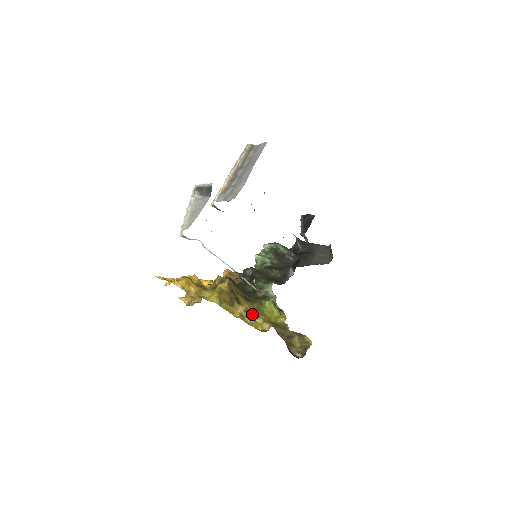
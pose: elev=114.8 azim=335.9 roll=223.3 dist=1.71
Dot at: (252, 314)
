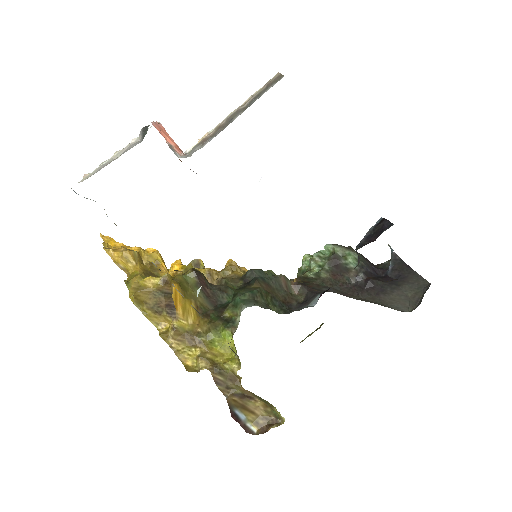
Dot at: (188, 337)
